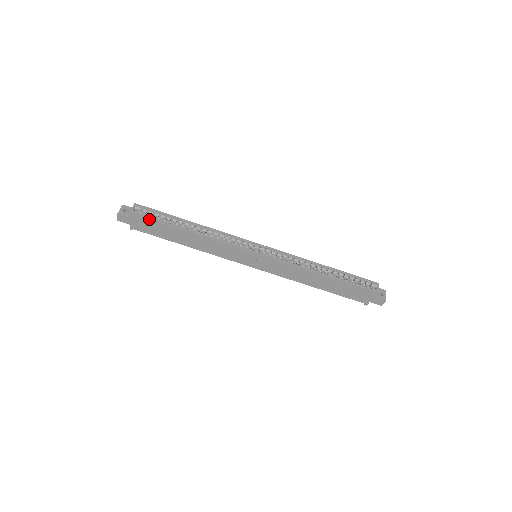
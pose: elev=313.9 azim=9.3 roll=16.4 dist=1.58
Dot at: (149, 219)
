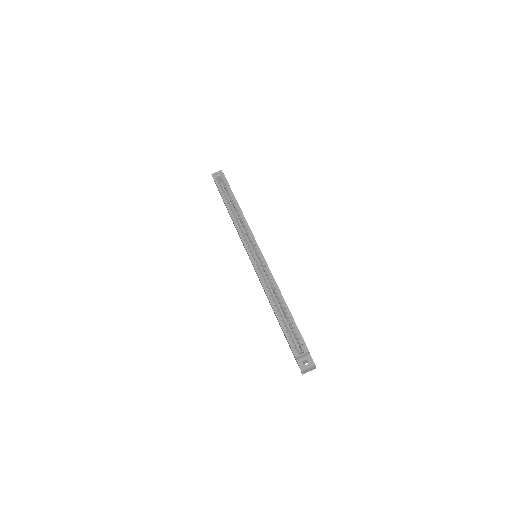
Dot at: (217, 187)
